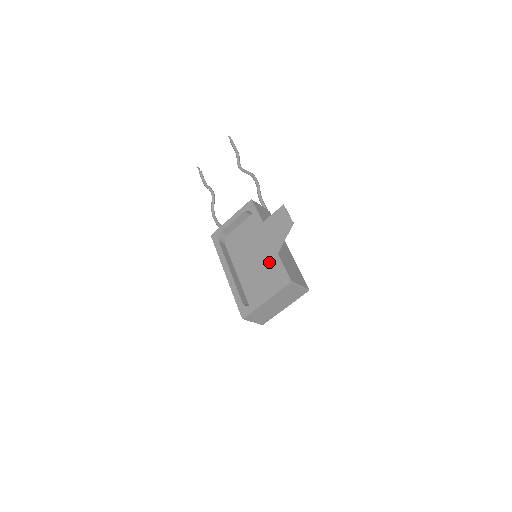
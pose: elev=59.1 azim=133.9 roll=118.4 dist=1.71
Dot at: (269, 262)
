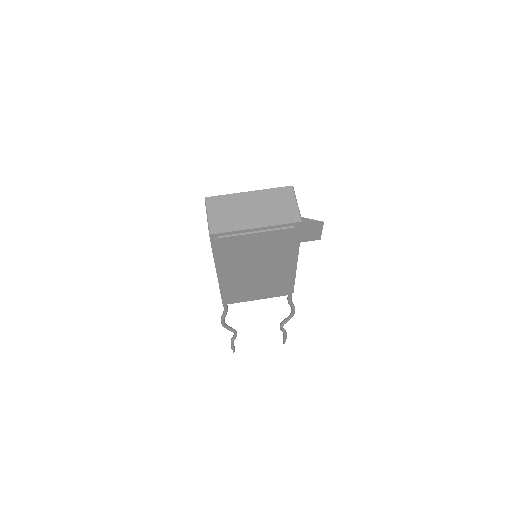
Dot at: occluded
